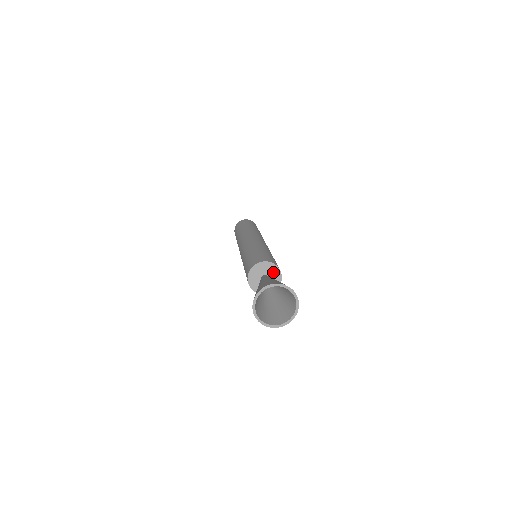
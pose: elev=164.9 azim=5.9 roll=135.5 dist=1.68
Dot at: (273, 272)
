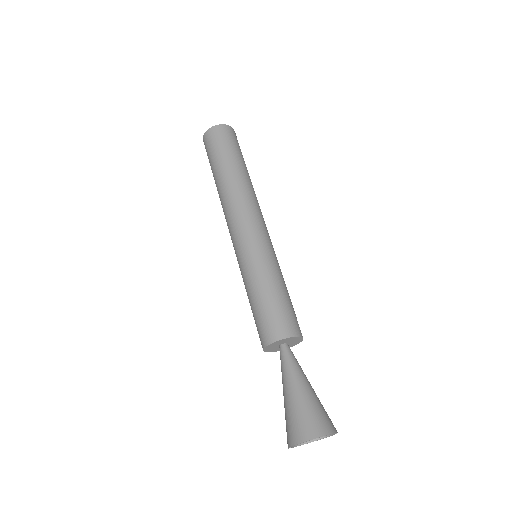
Dot at: (285, 341)
